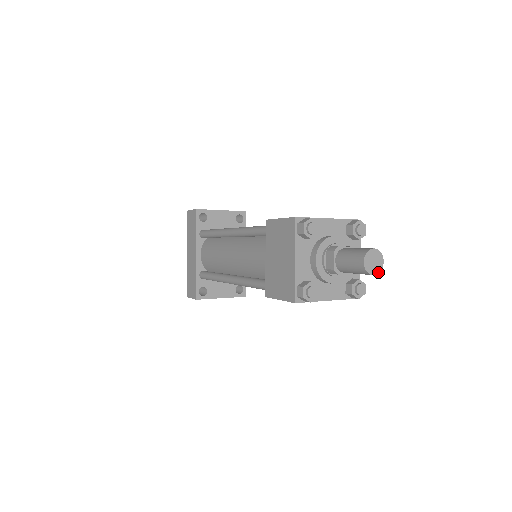
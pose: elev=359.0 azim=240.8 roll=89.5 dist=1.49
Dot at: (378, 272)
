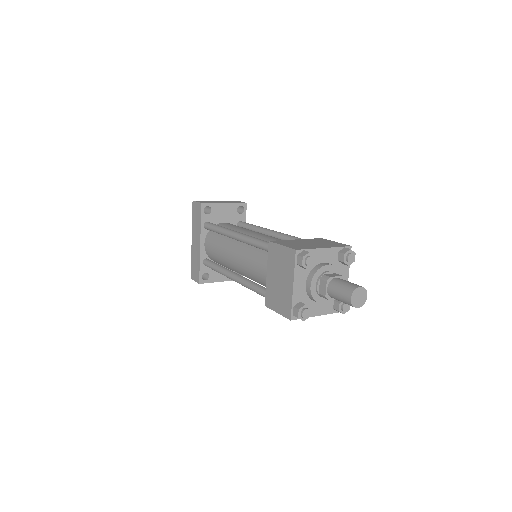
Dot at: (362, 305)
